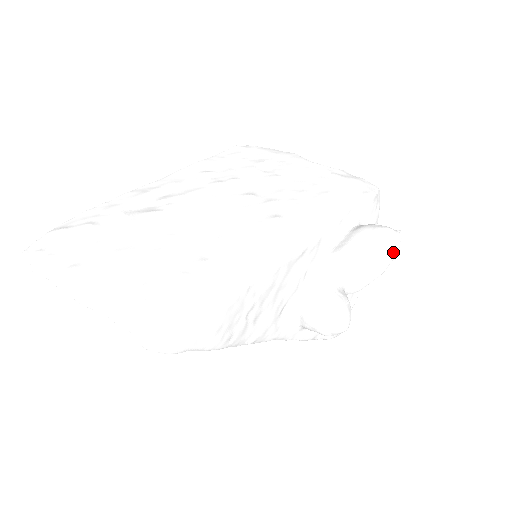
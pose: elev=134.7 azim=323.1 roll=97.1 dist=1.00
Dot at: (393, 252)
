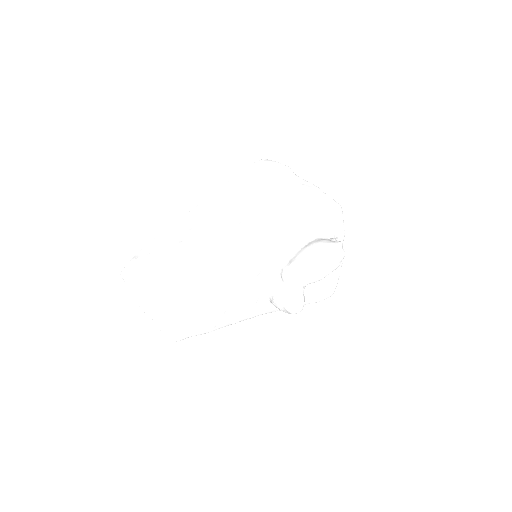
Dot at: (339, 256)
